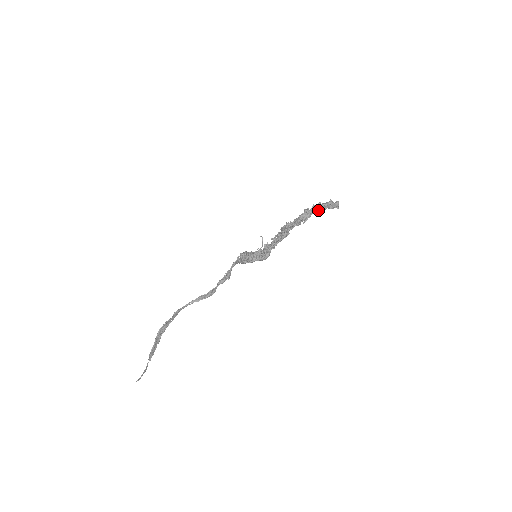
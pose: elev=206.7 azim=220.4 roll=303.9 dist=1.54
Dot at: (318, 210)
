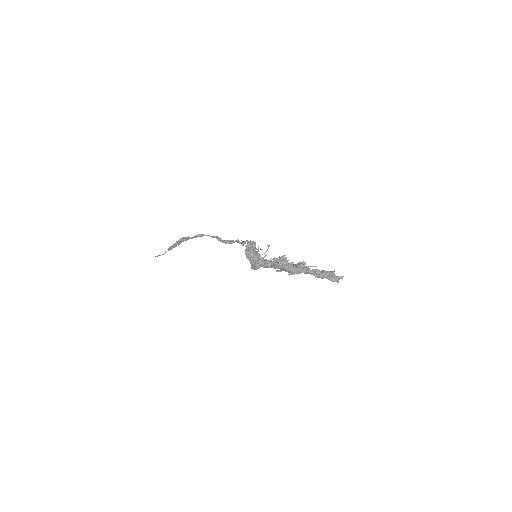
Dot at: (311, 274)
